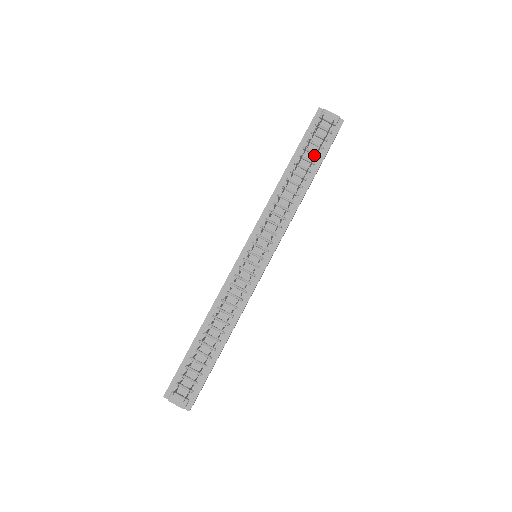
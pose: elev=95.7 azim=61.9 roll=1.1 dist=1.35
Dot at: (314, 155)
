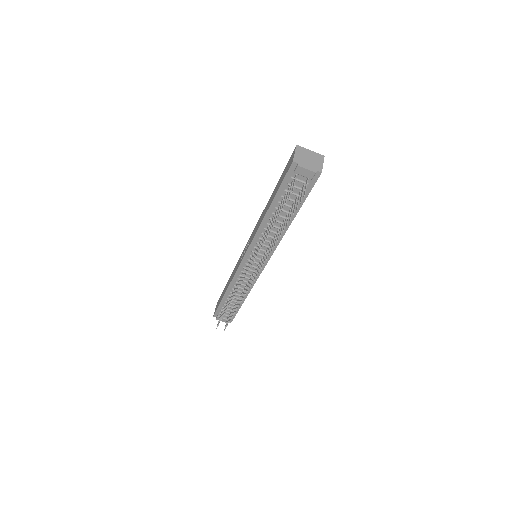
Dot at: (293, 201)
